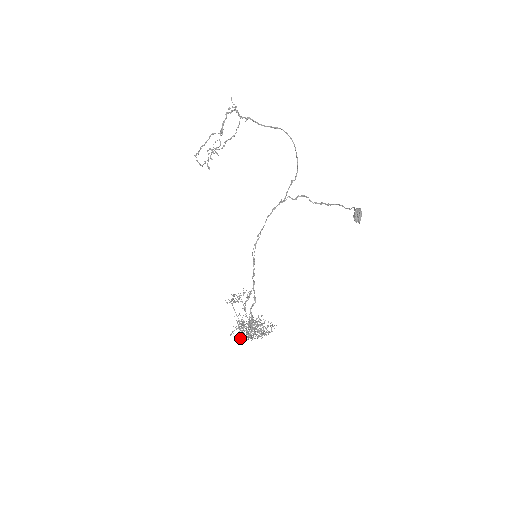
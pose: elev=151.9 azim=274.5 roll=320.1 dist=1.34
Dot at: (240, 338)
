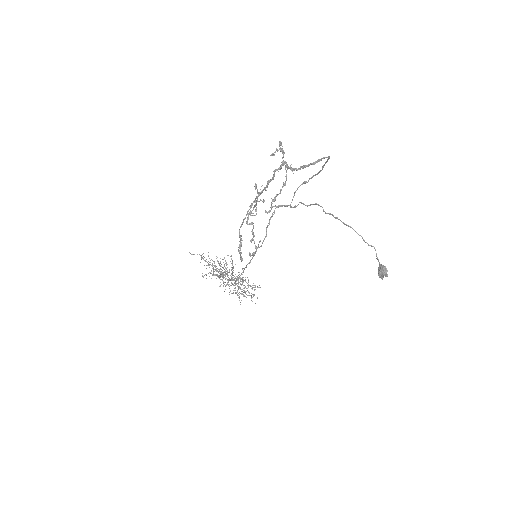
Dot at: occluded
